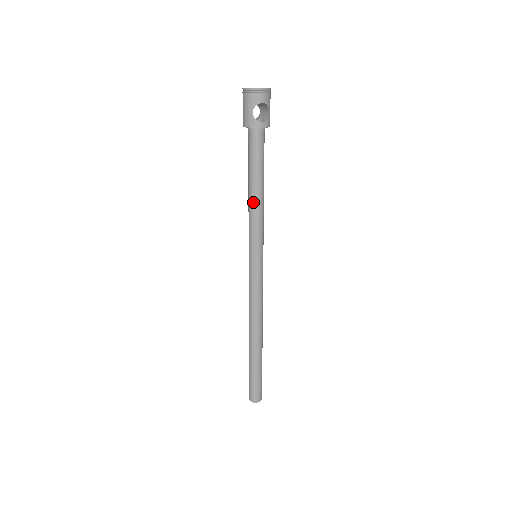
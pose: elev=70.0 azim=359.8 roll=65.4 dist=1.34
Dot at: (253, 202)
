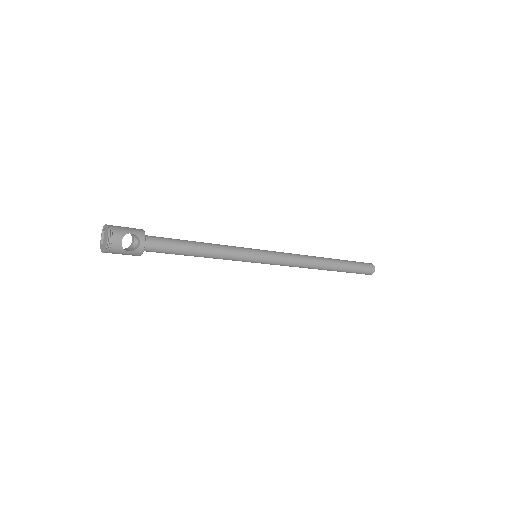
Dot at: (209, 257)
